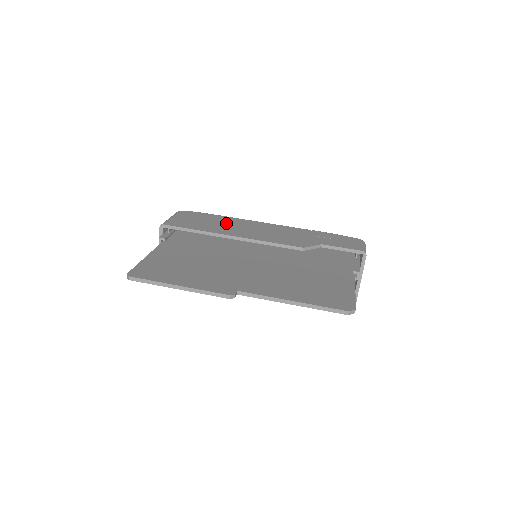
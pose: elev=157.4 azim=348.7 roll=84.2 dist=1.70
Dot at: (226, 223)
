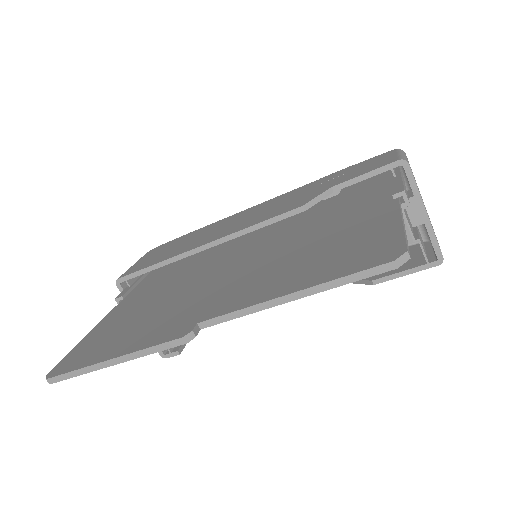
Dot at: (200, 234)
